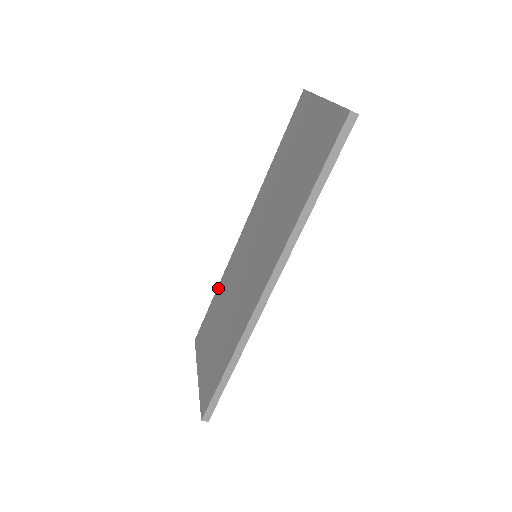
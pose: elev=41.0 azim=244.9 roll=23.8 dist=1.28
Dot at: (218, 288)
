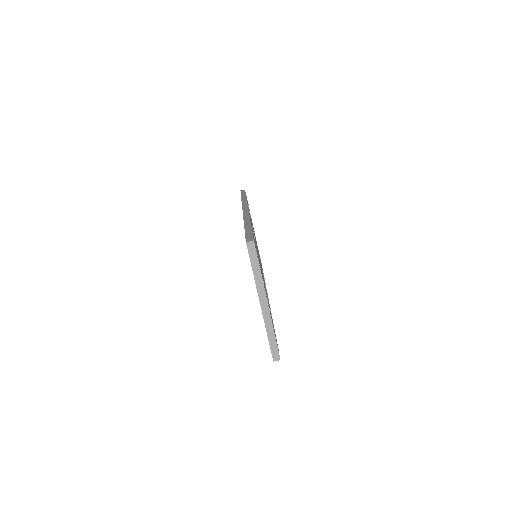
Dot at: occluded
